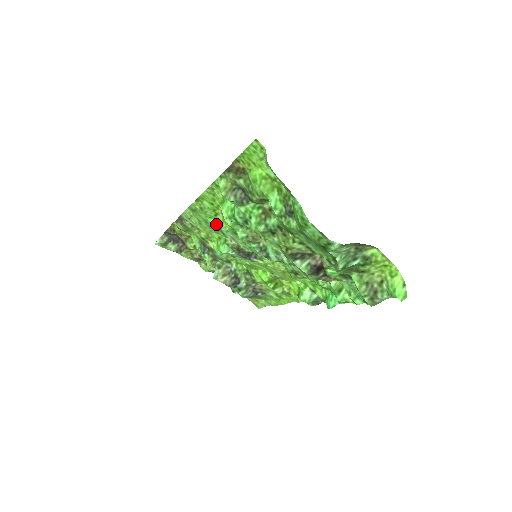
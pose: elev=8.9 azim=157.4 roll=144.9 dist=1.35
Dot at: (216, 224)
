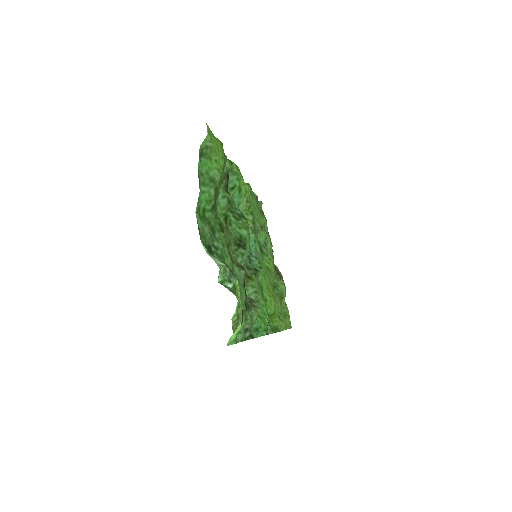
Dot at: (253, 211)
